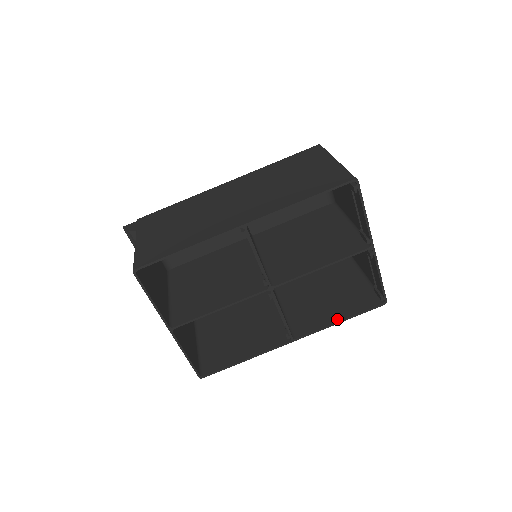
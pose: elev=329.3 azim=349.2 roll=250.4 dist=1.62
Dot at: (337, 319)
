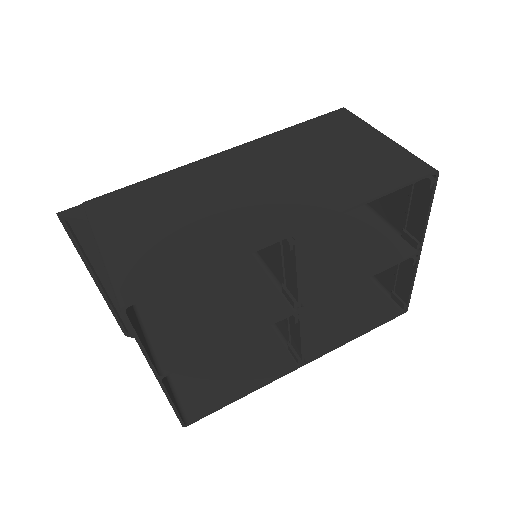
Dot at: (353, 333)
